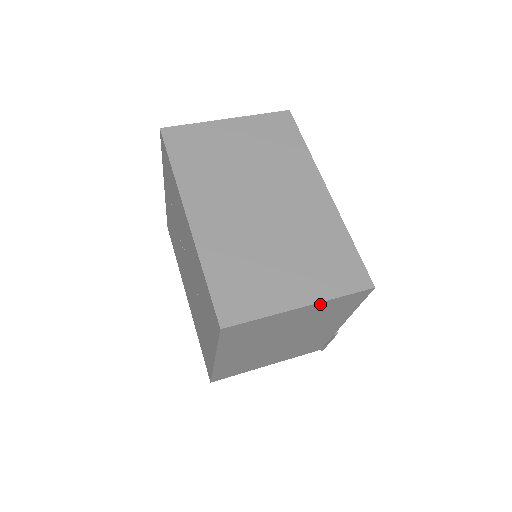
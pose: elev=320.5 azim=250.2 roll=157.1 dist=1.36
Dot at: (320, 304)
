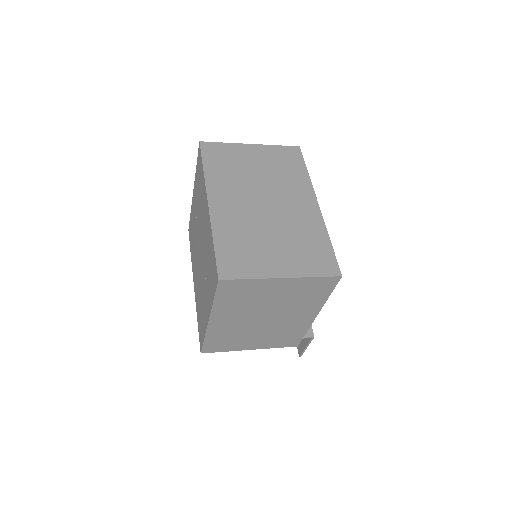
Dot at: (297, 280)
